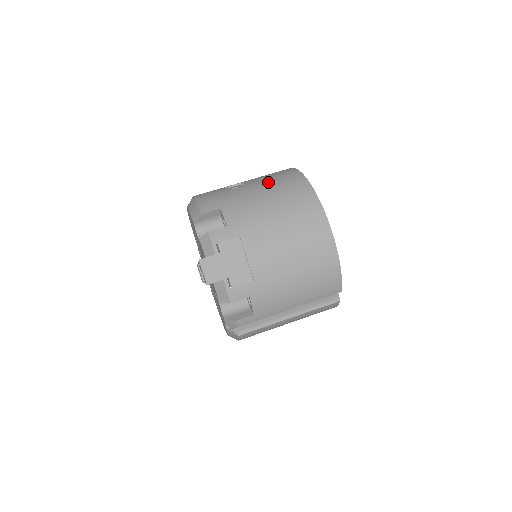
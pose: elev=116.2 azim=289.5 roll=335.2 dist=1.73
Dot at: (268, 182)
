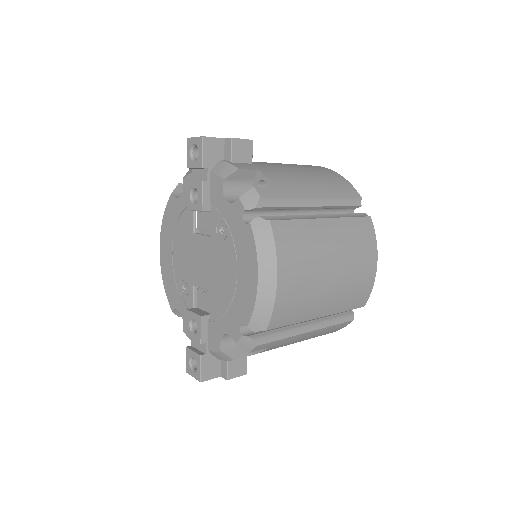
Dot at: occluded
